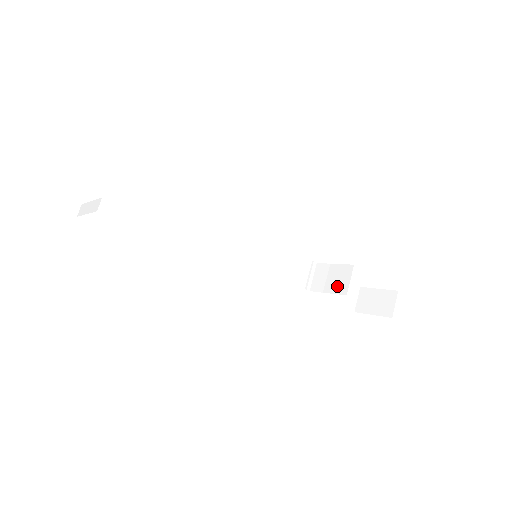
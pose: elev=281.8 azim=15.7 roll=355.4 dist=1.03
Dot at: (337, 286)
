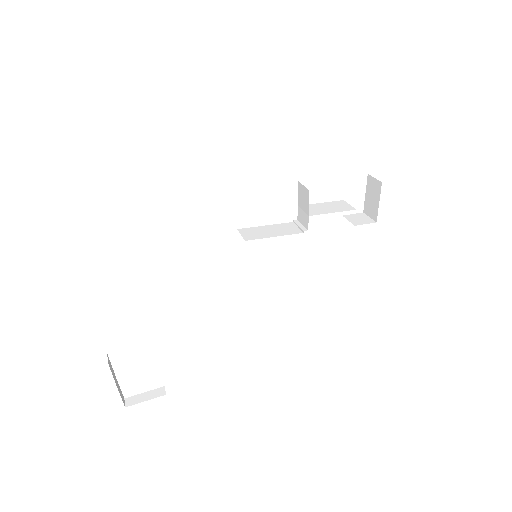
Dot at: (306, 200)
